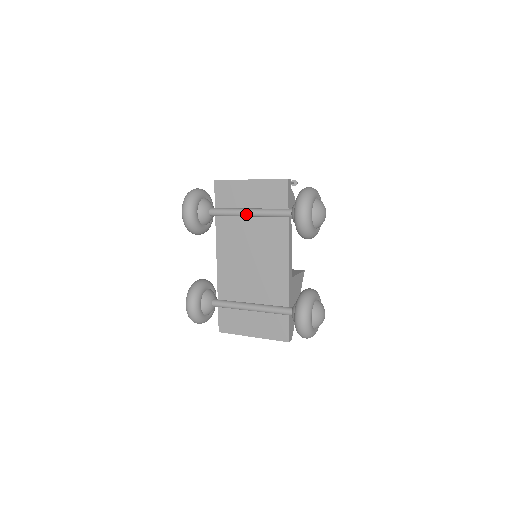
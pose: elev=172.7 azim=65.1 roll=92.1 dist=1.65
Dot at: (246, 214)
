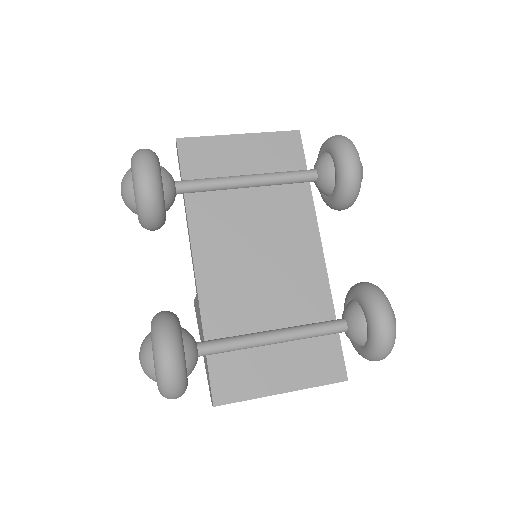
Dot at: (244, 182)
